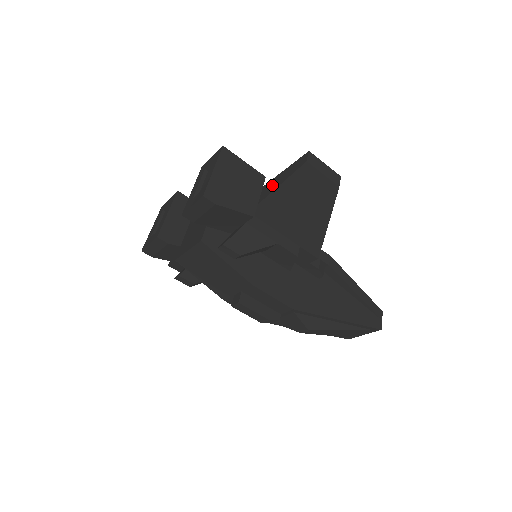
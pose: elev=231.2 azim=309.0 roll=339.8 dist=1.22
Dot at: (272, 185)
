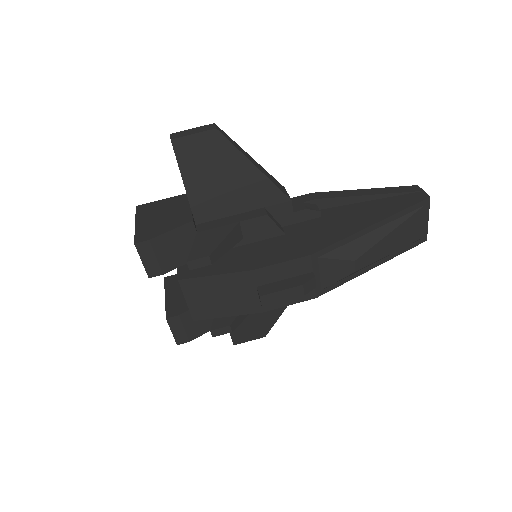
Dot at: occluded
